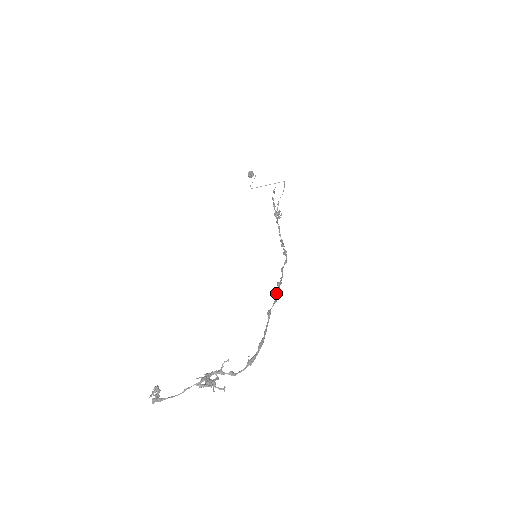
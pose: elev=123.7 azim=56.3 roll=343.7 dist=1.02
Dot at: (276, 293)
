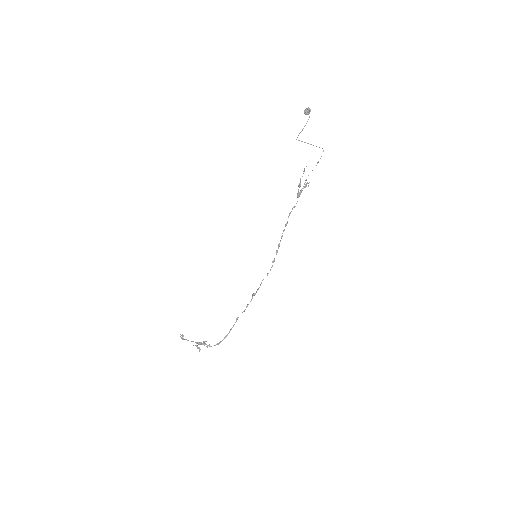
Dot at: (247, 305)
